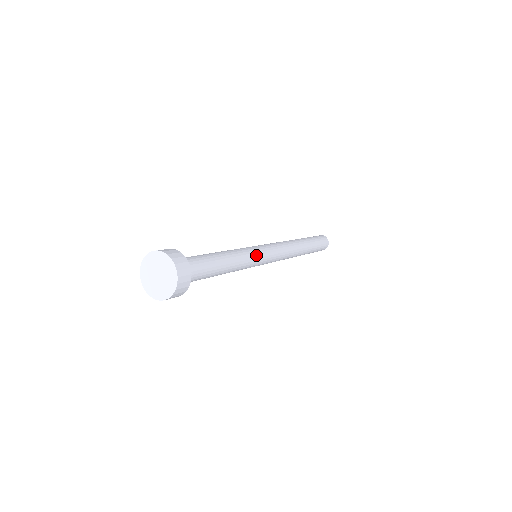
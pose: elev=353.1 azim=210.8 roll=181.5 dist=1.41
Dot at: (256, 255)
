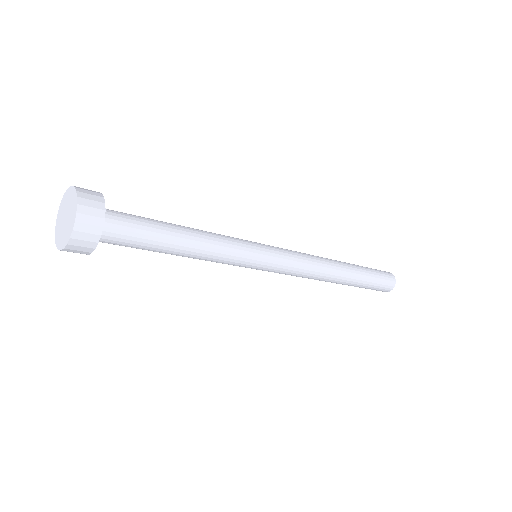
Dot at: (248, 251)
